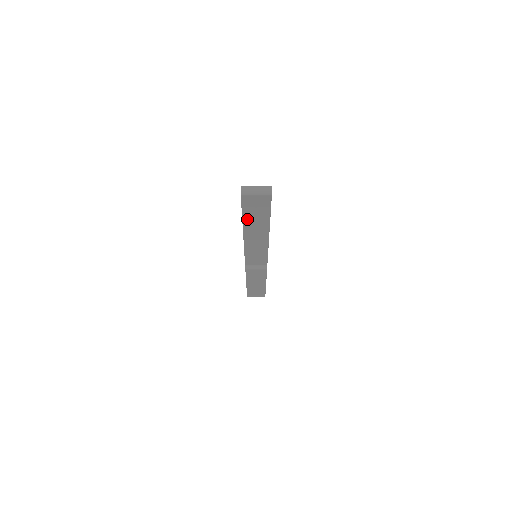
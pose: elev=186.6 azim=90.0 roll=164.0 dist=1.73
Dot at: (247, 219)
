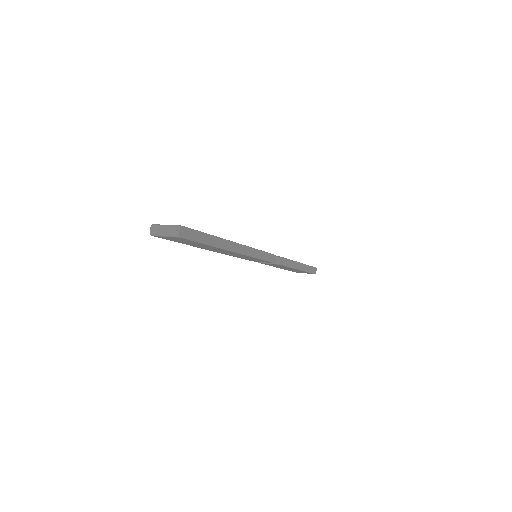
Dot at: (191, 245)
